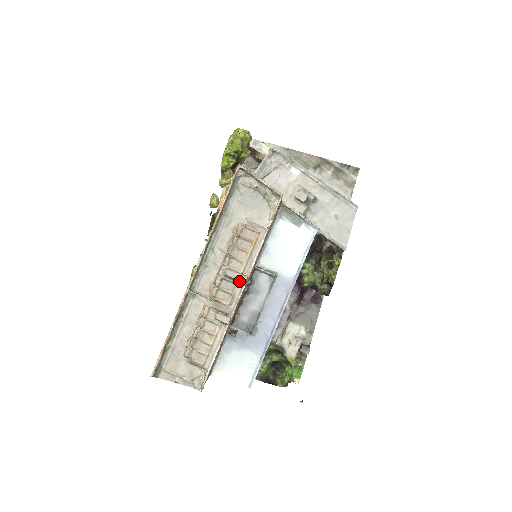
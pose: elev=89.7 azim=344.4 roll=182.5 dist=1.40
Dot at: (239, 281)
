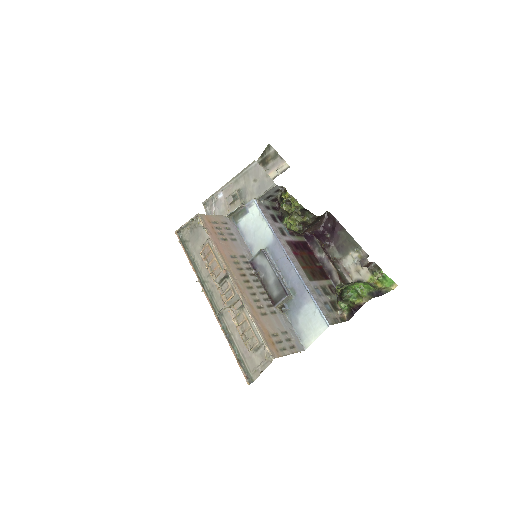
Dot at: (224, 277)
